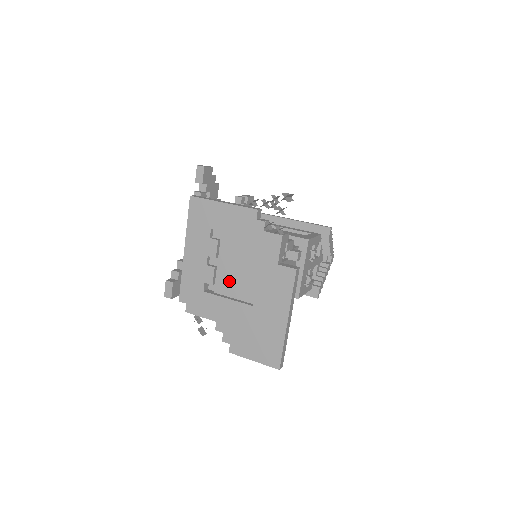
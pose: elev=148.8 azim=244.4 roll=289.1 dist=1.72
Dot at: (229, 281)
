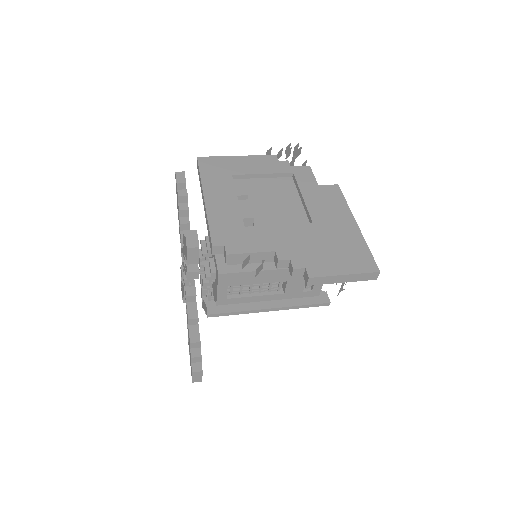
Dot at: (270, 215)
